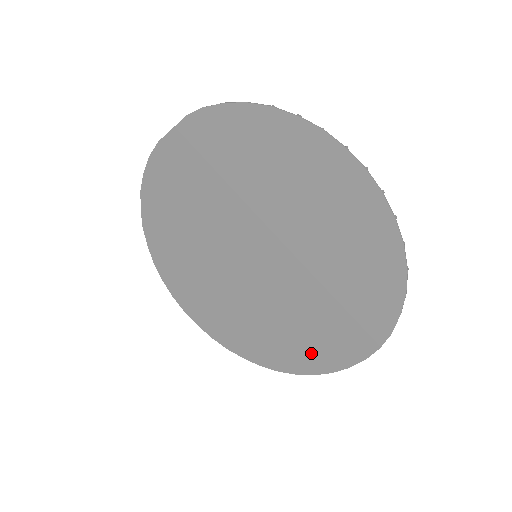
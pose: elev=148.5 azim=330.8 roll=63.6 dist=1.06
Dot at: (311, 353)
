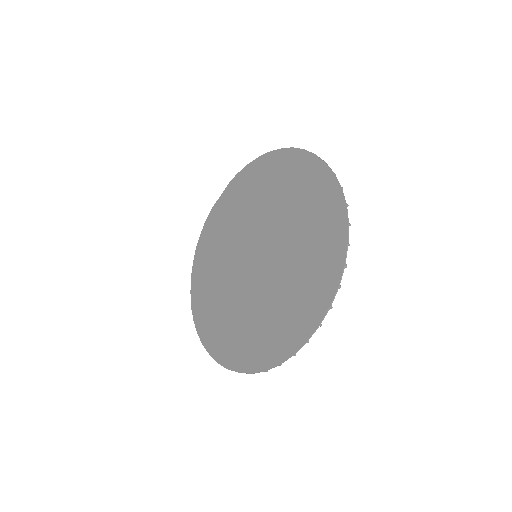
Dot at: (290, 328)
